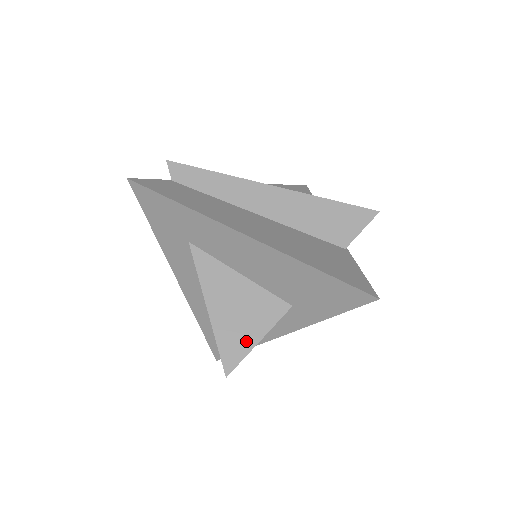
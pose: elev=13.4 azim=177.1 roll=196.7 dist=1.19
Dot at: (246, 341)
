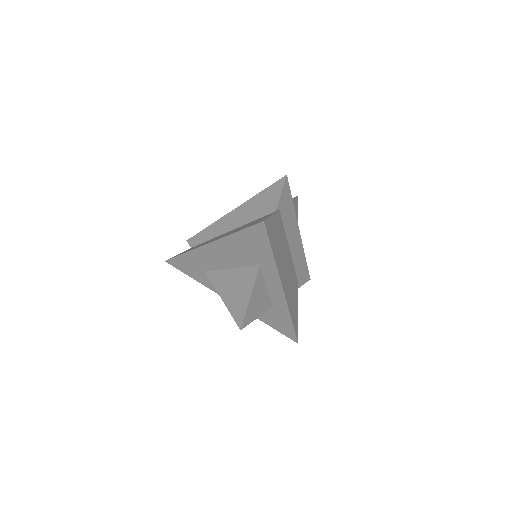
Dot at: (244, 303)
